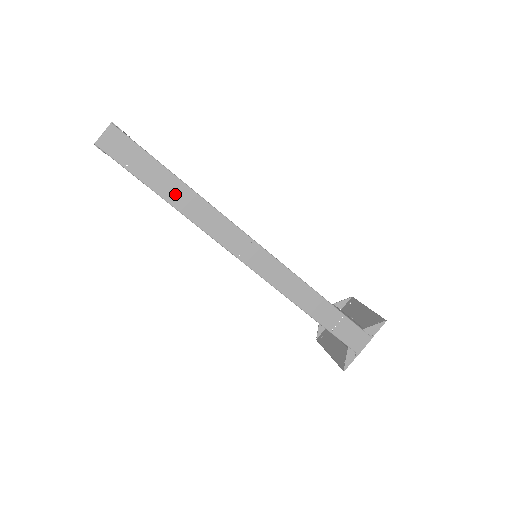
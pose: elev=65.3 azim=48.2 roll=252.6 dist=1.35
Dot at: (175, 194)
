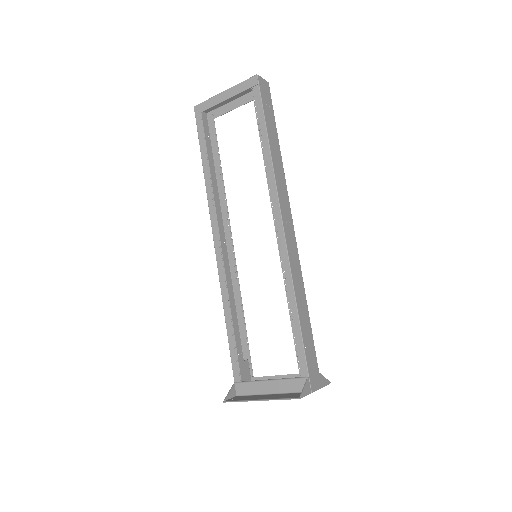
Dot at: (274, 146)
